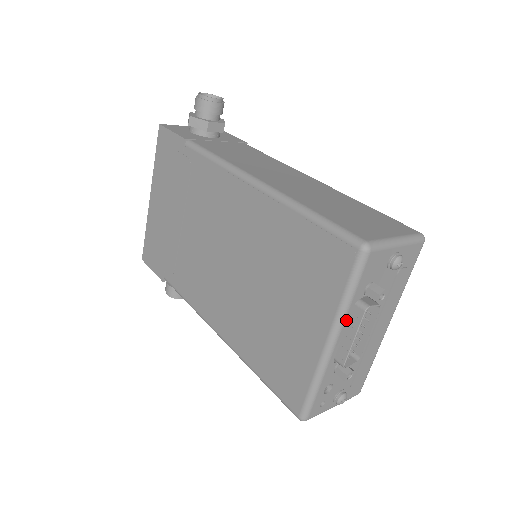
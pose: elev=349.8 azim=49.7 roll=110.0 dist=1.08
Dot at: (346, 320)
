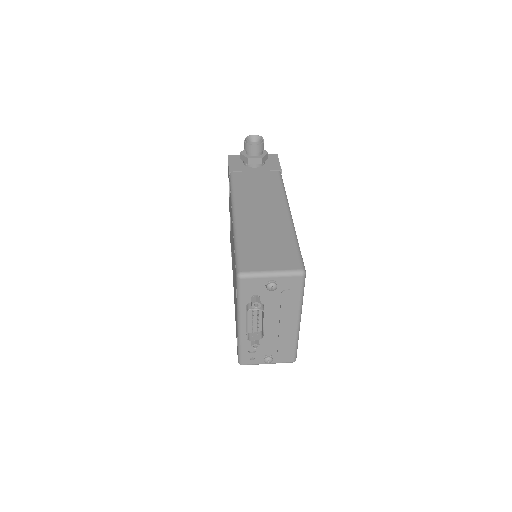
Dot at: (243, 313)
